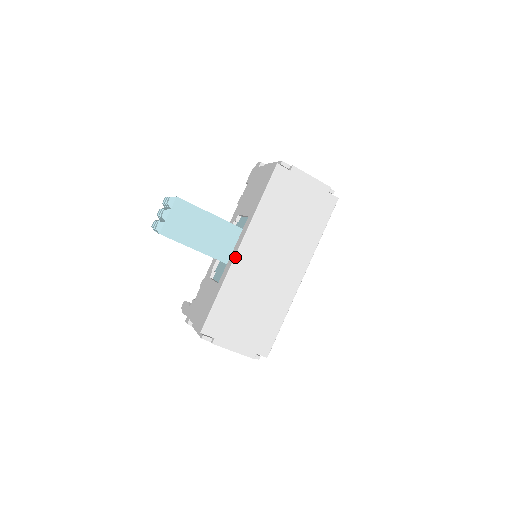
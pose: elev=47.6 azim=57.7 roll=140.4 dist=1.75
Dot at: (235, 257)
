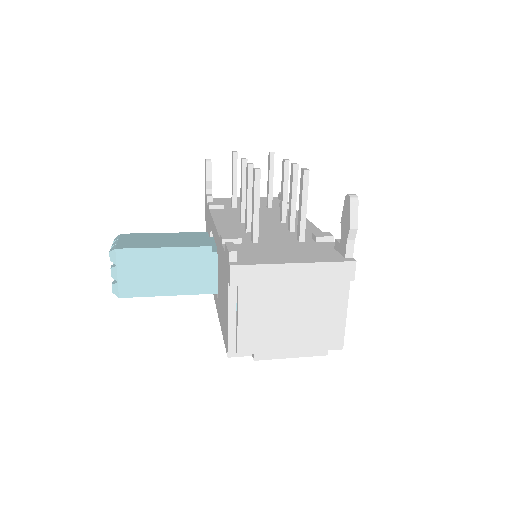
Dot at: (213, 294)
